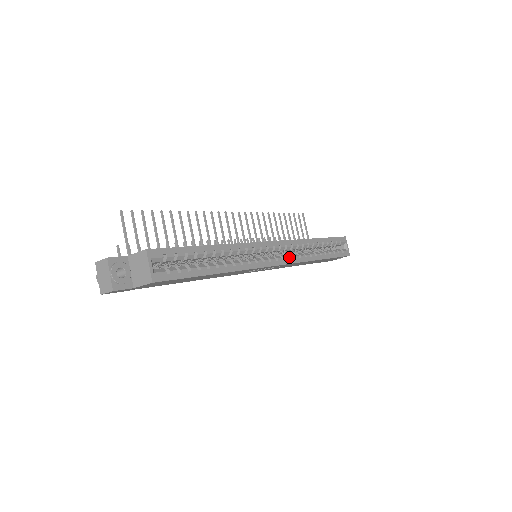
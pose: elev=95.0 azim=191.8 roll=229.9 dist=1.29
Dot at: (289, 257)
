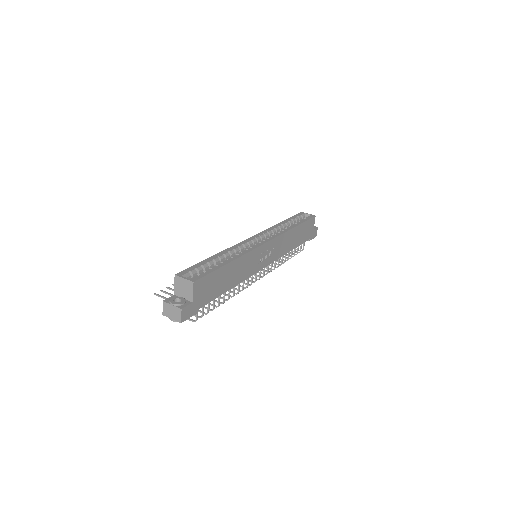
Dot at: (271, 236)
